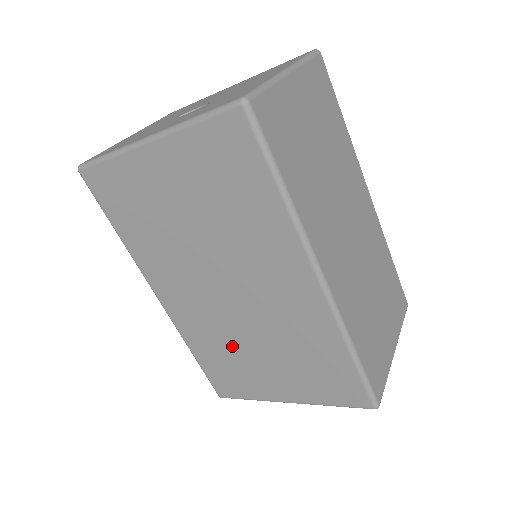
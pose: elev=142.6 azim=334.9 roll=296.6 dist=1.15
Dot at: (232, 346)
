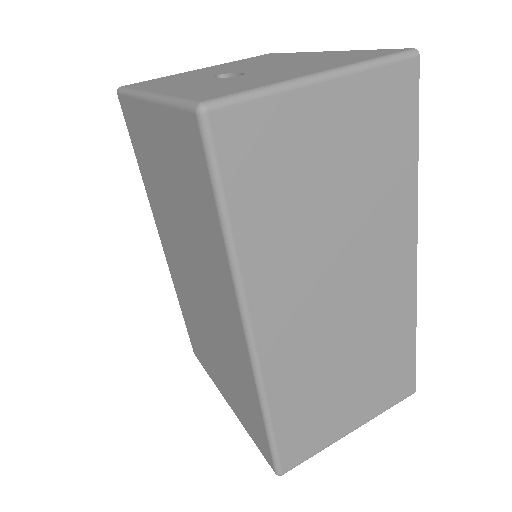
Dot at: (198, 325)
